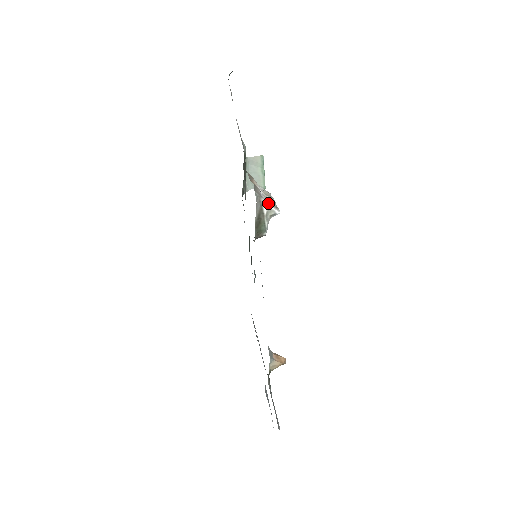
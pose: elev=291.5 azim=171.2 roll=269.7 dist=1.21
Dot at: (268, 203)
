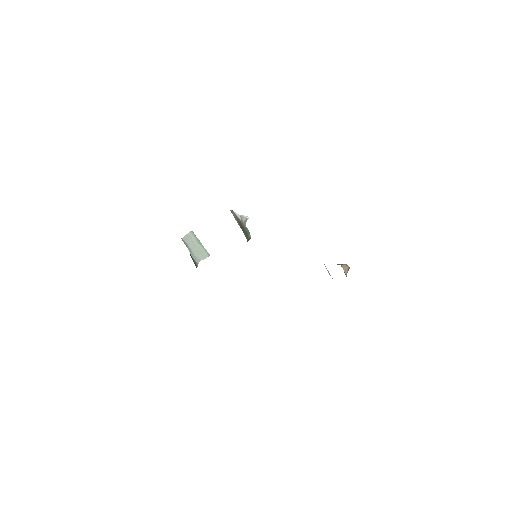
Dot at: occluded
